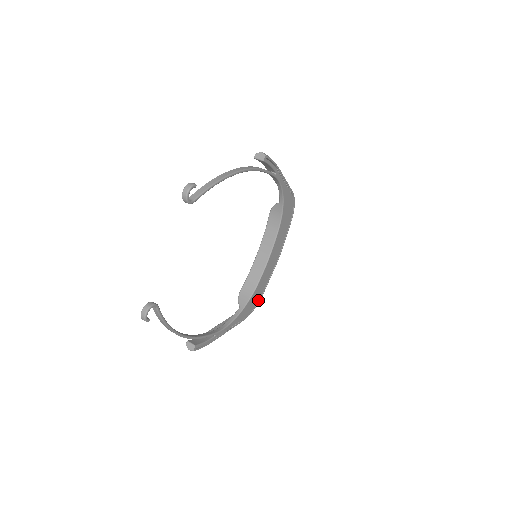
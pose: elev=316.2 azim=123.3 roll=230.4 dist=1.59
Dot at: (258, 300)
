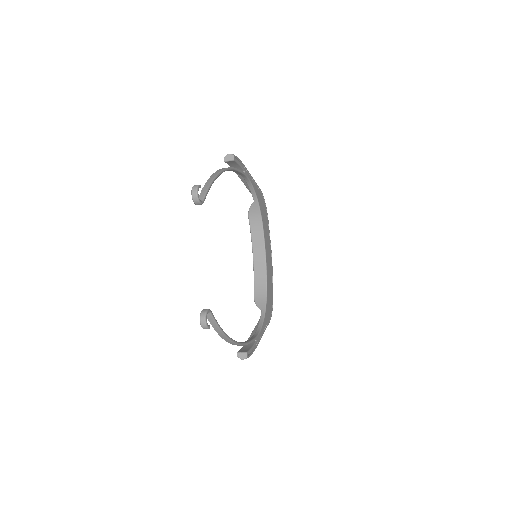
Dot at: (272, 300)
